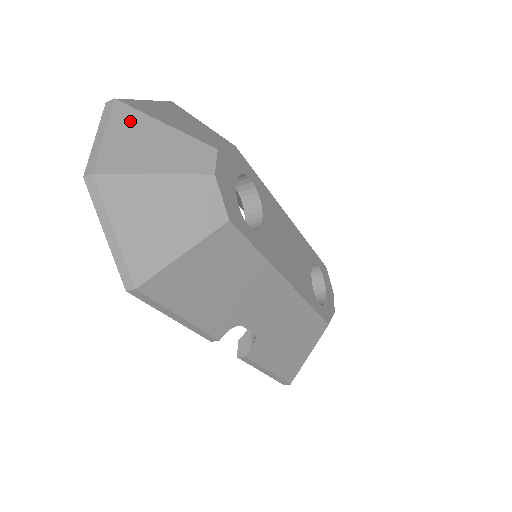
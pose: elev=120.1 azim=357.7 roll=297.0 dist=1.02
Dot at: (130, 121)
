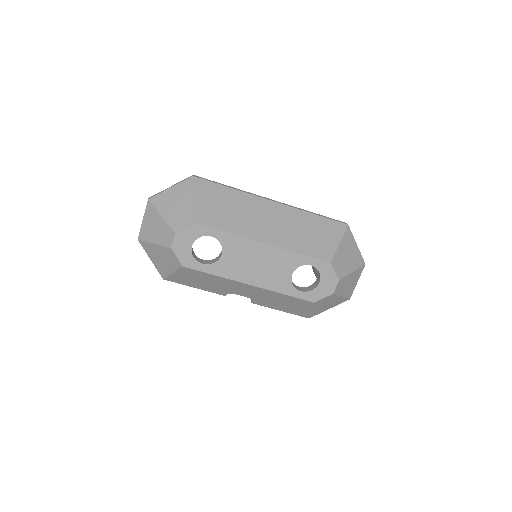
Dot at: (151, 213)
